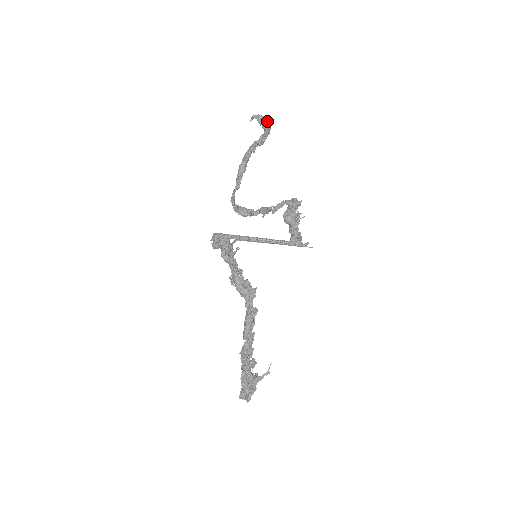
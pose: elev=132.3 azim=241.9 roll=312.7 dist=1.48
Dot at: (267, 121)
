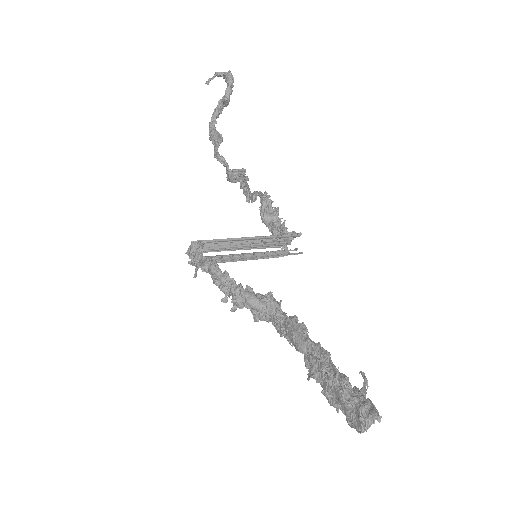
Dot at: (229, 71)
